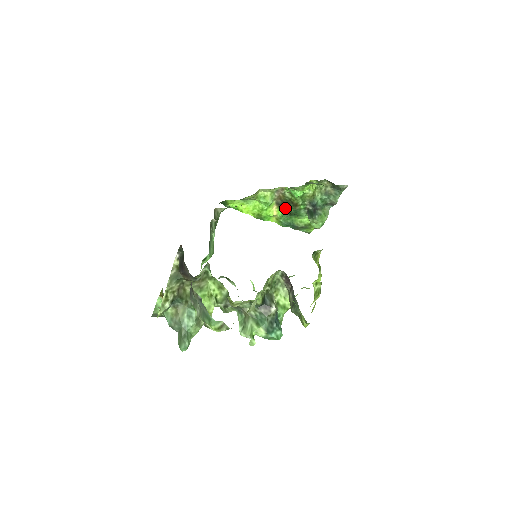
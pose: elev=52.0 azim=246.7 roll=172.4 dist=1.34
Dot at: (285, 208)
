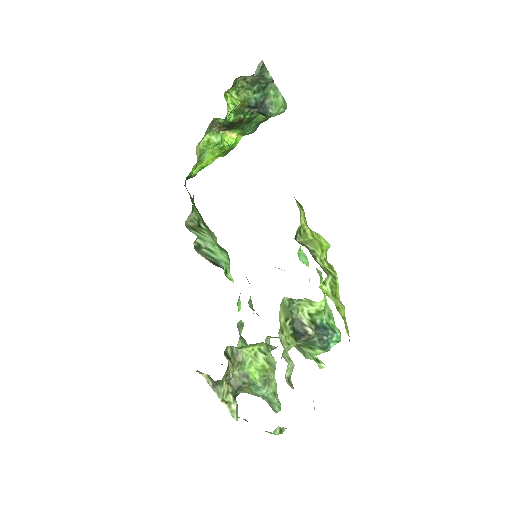
Dot at: (236, 127)
